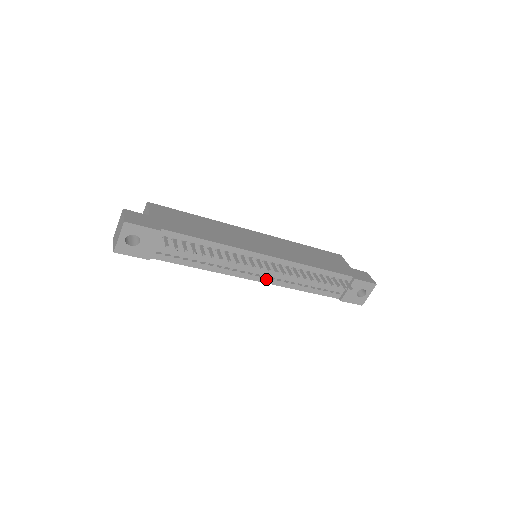
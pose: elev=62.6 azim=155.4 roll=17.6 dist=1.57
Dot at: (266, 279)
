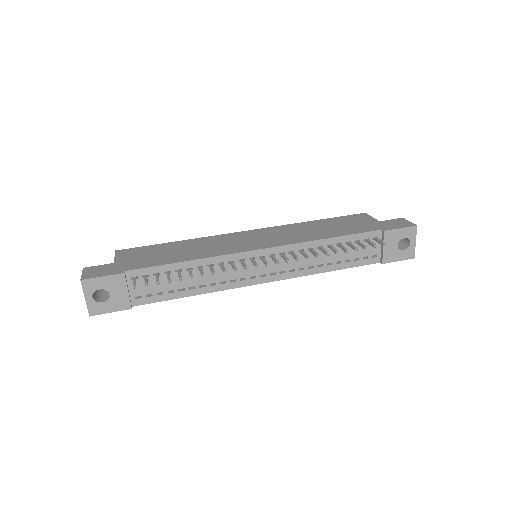
Dot at: (276, 276)
